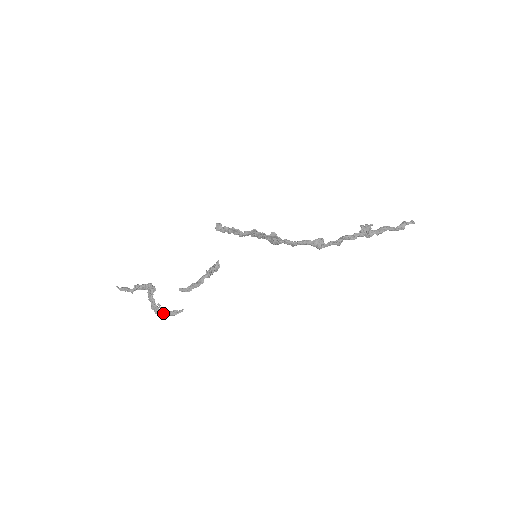
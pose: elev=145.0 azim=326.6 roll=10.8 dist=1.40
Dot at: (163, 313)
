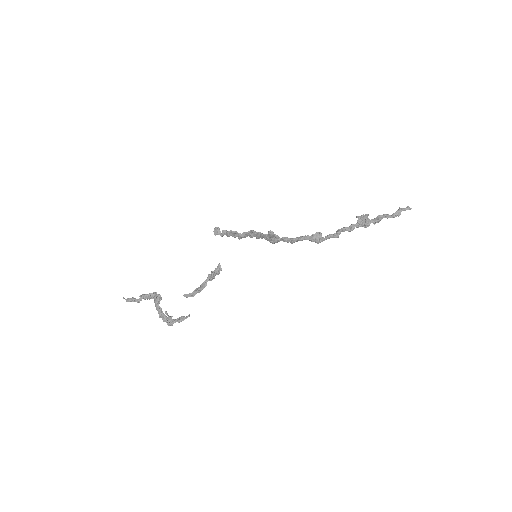
Dot at: (170, 320)
